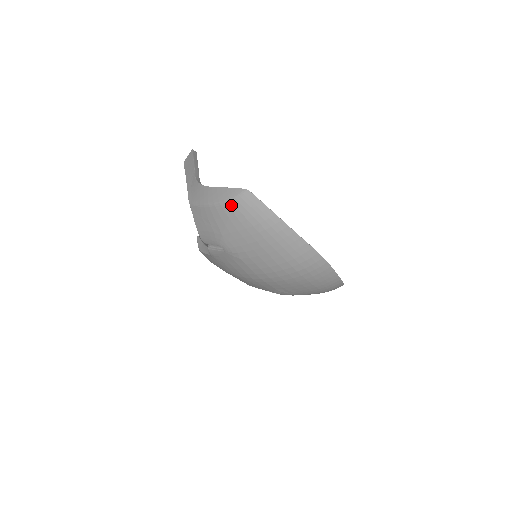
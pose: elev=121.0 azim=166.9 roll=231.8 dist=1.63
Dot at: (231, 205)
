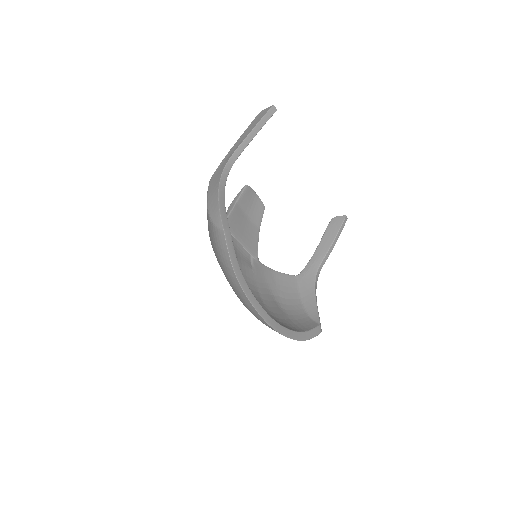
Dot at: (212, 227)
